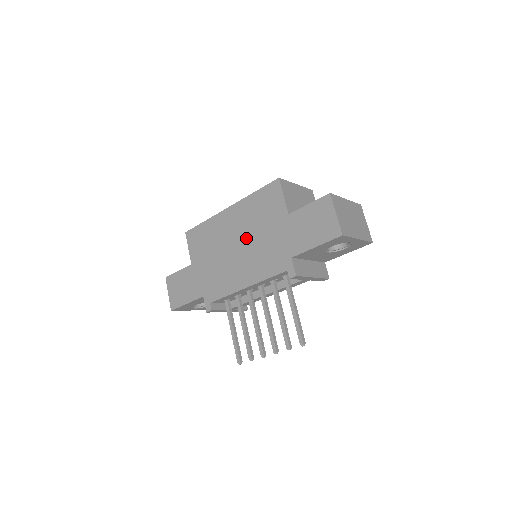
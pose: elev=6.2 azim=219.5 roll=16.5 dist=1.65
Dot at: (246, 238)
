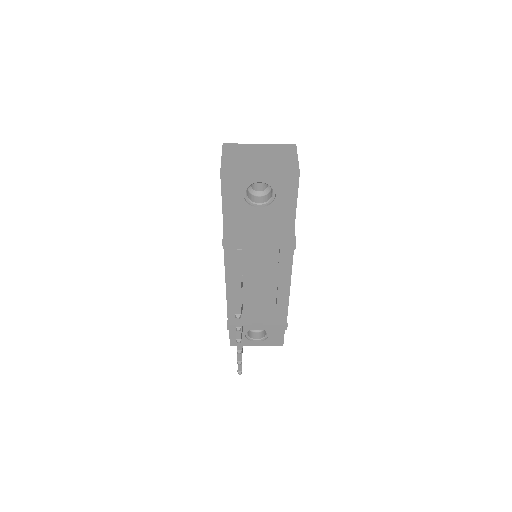
Dot at: occluded
